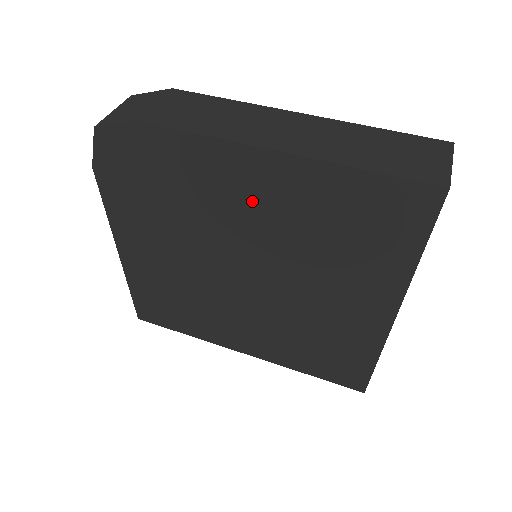
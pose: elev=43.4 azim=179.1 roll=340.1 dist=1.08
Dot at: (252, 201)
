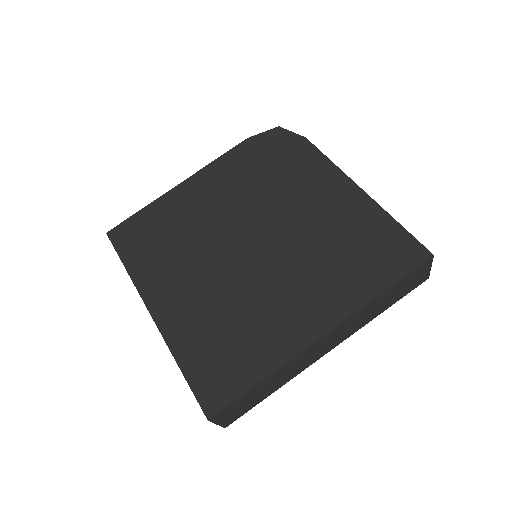
Dot at: (317, 203)
